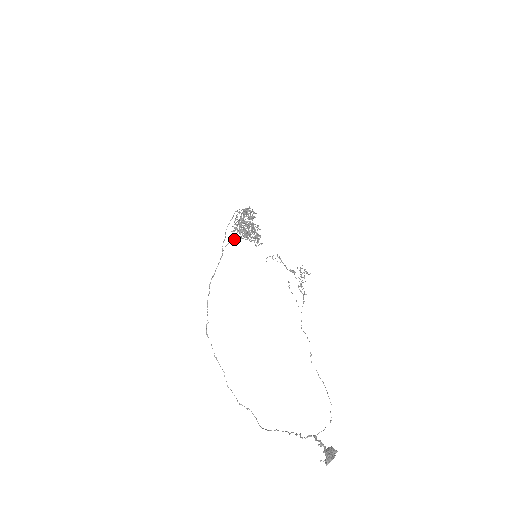
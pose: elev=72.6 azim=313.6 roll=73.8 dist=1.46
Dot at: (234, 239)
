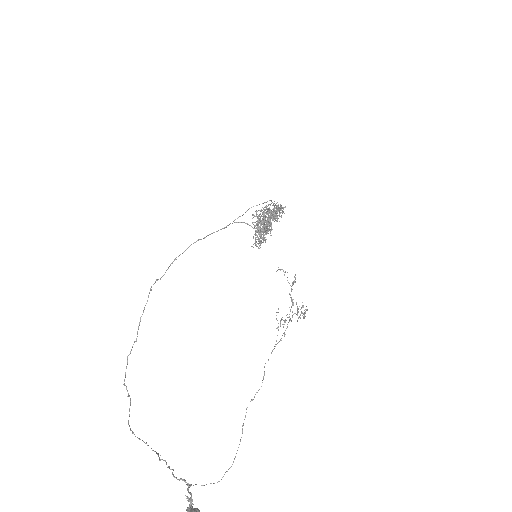
Dot at: (247, 223)
